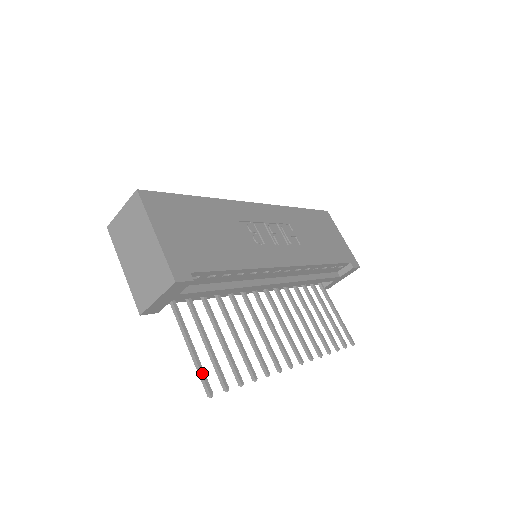
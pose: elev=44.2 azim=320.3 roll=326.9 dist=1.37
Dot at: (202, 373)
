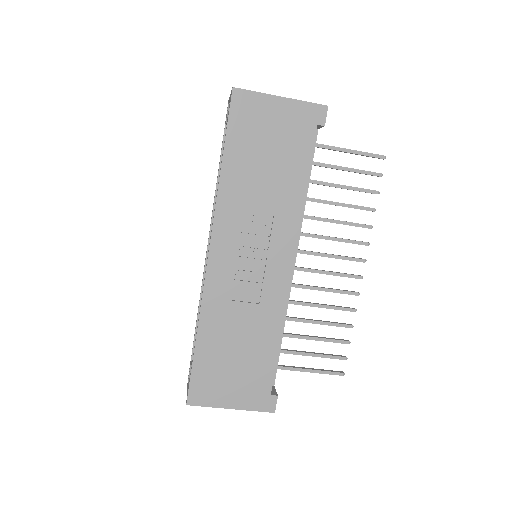
Dot at: occluded
